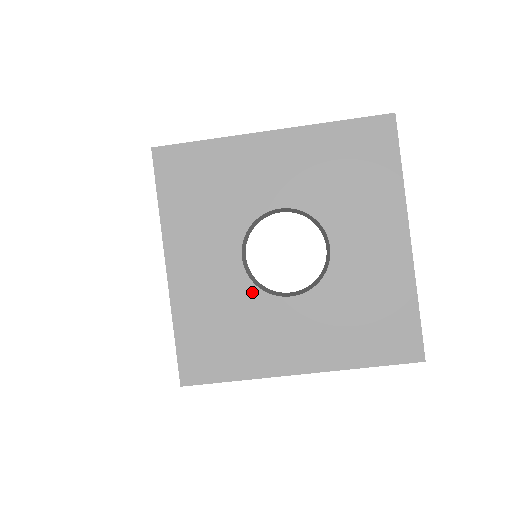
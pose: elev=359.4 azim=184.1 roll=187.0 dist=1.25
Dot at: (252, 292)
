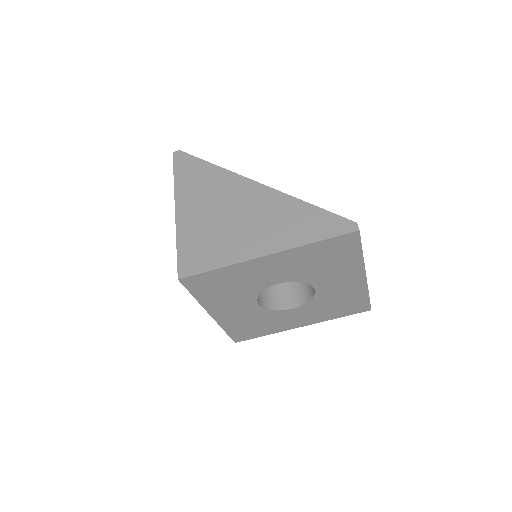
Dot at: (268, 312)
